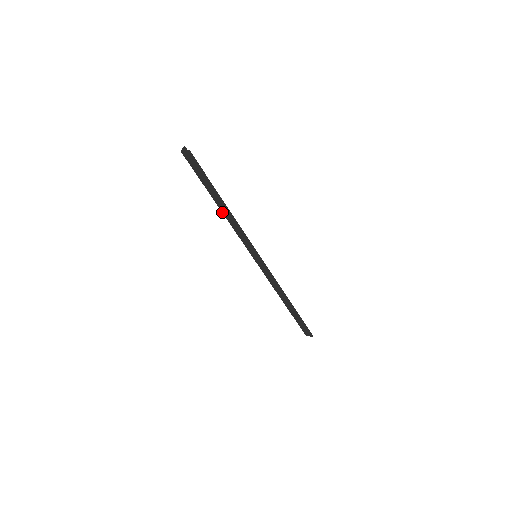
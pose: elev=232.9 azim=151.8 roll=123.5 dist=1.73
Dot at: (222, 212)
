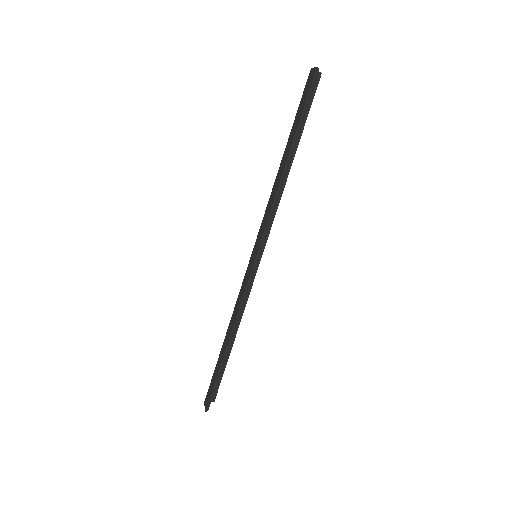
Dot at: (278, 171)
